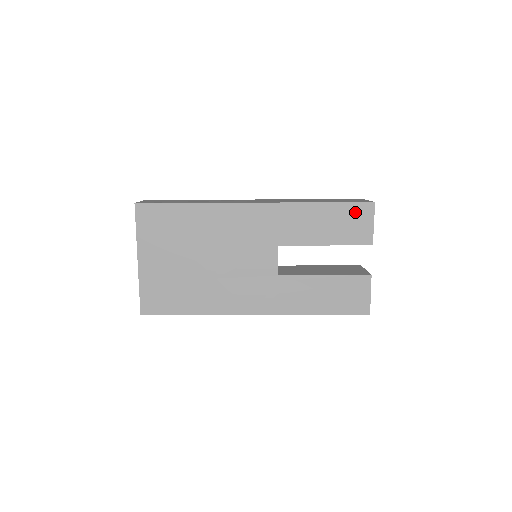
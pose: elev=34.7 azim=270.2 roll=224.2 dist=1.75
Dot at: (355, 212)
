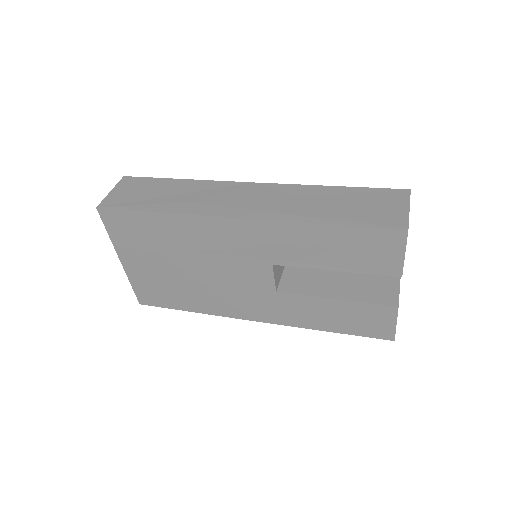
Dot at: (377, 239)
